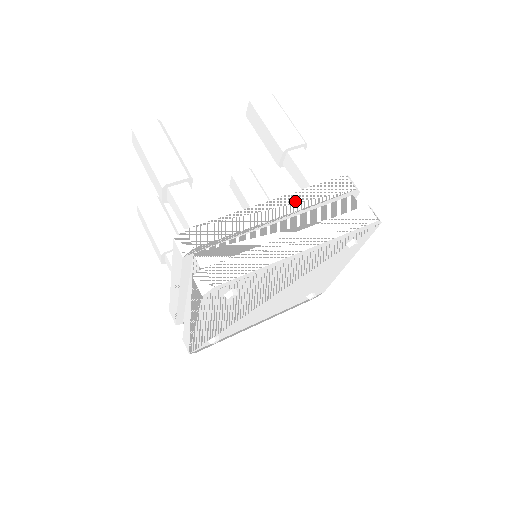
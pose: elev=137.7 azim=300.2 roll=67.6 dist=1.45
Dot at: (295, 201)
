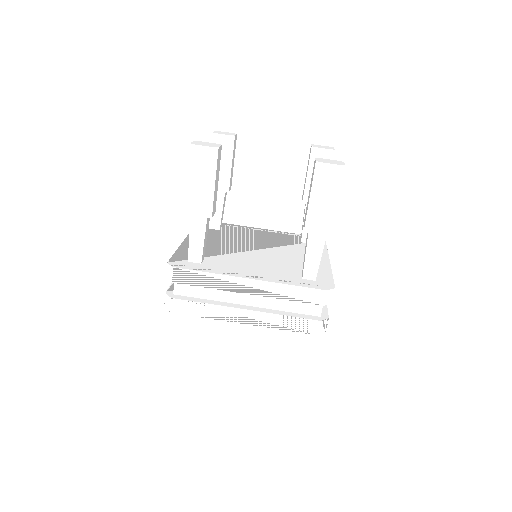
Dot at: (267, 289)
